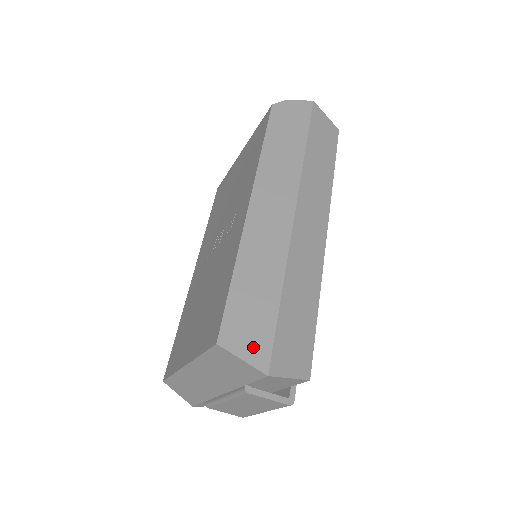
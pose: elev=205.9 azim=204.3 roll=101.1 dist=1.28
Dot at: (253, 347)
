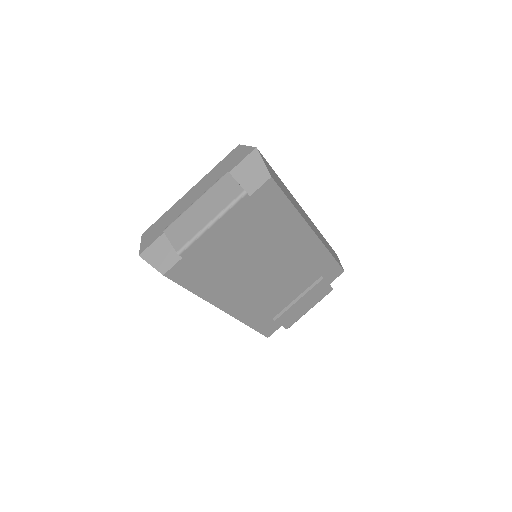
Dot at: occluded
